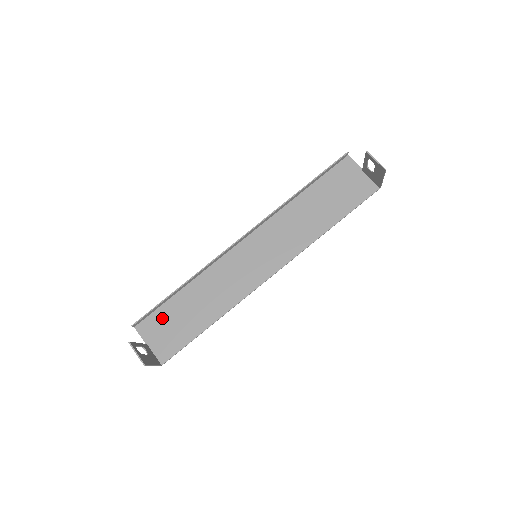
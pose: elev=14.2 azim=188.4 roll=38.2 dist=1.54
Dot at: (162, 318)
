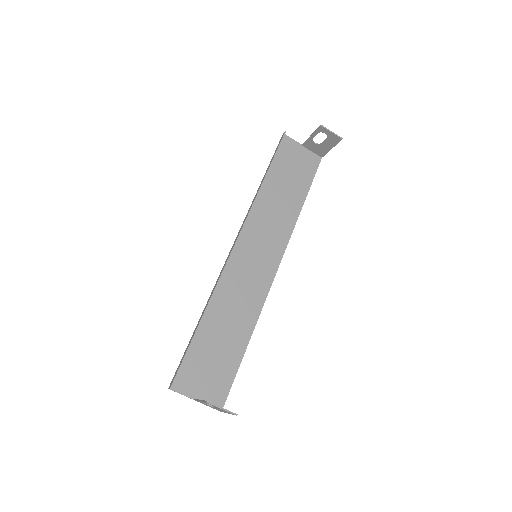
Dot at: (196, 363)
